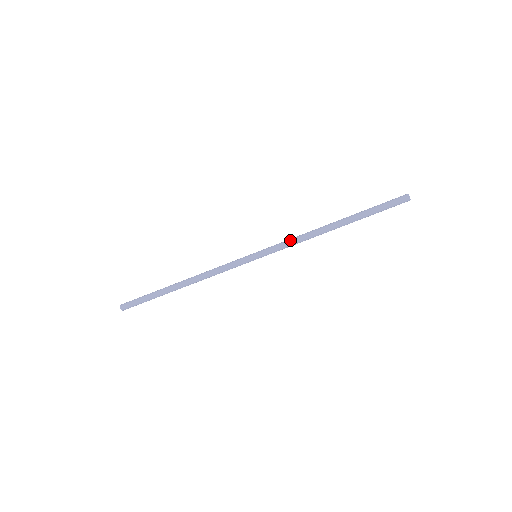
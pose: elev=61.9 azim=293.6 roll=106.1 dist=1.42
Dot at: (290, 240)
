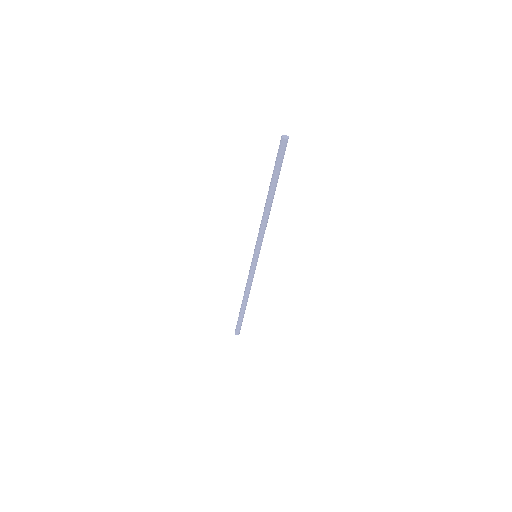
Dot at: (260, 234)
